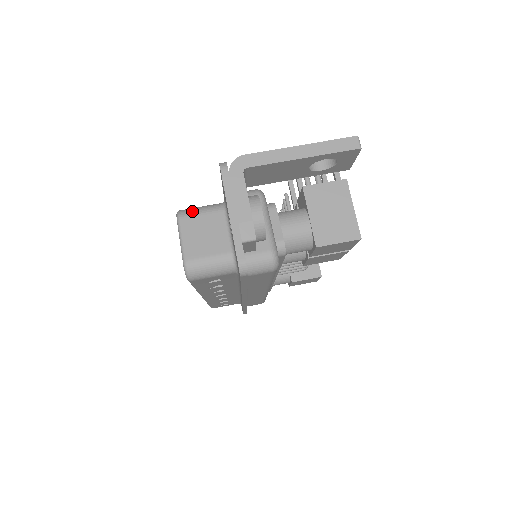
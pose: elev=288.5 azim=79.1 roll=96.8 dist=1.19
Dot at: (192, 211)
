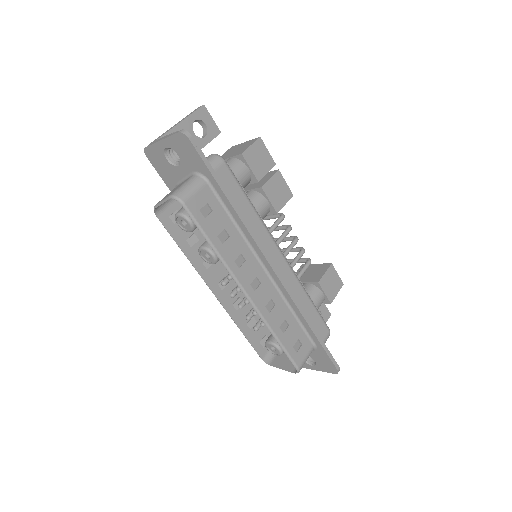
Dot at: occluded
